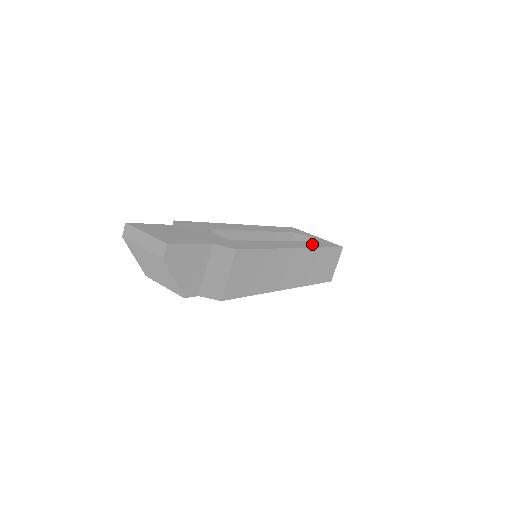
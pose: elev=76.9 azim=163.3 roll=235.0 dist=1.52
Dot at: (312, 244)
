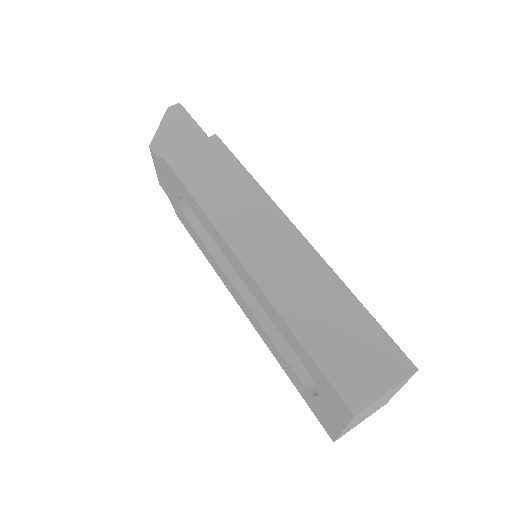
Dot at: occluded
